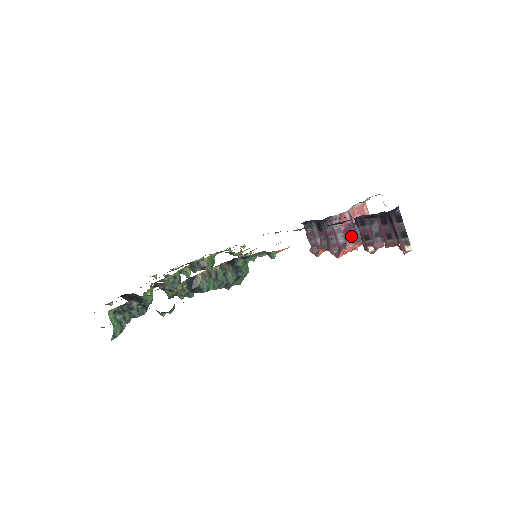
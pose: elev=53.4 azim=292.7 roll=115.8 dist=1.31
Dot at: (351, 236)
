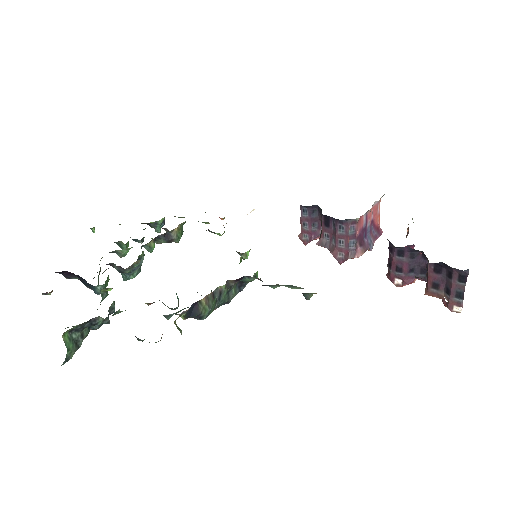
Dot at: (362, 242)
